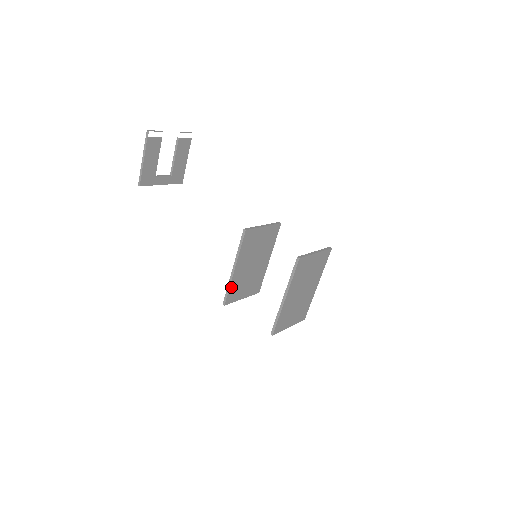
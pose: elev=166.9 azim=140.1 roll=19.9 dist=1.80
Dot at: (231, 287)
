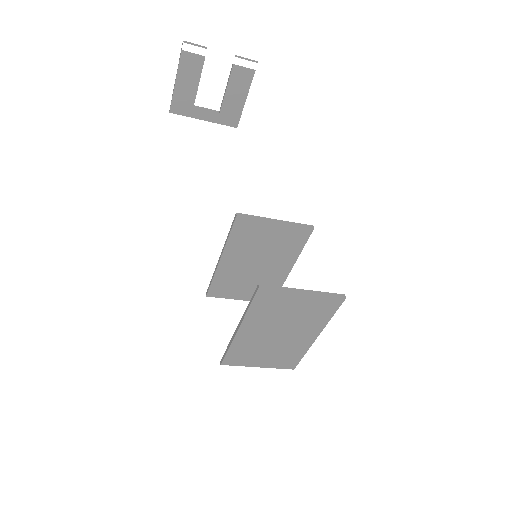
Dot at: (216, 279)
